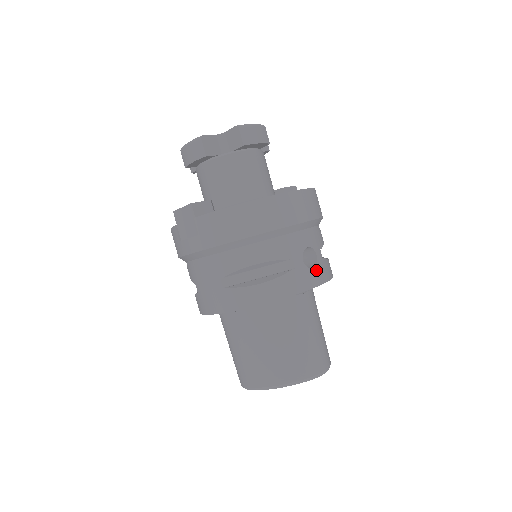
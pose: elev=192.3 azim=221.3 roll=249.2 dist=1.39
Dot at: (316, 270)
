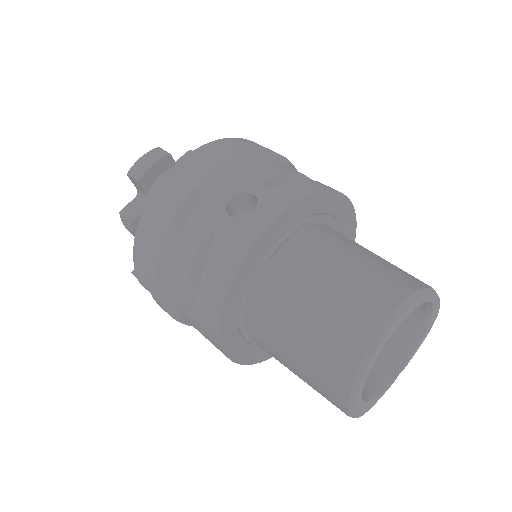
Dot at: (259, 209)
